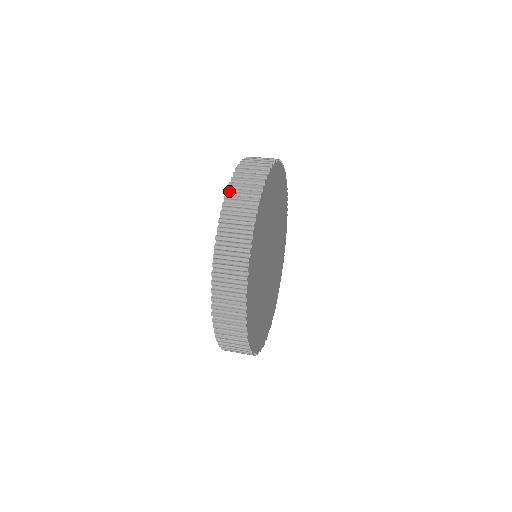
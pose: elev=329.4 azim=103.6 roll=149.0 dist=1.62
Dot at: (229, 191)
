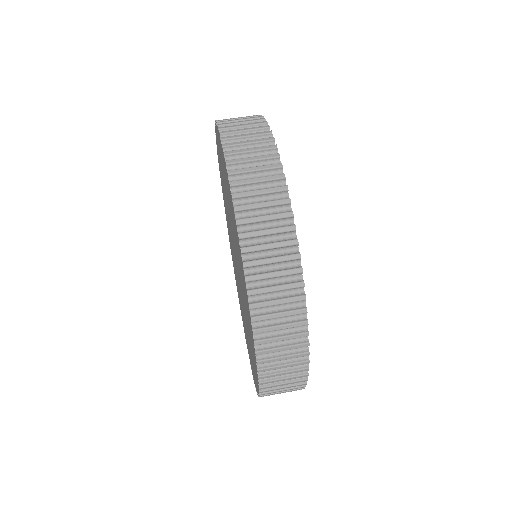
Dot at: (234, 185)
